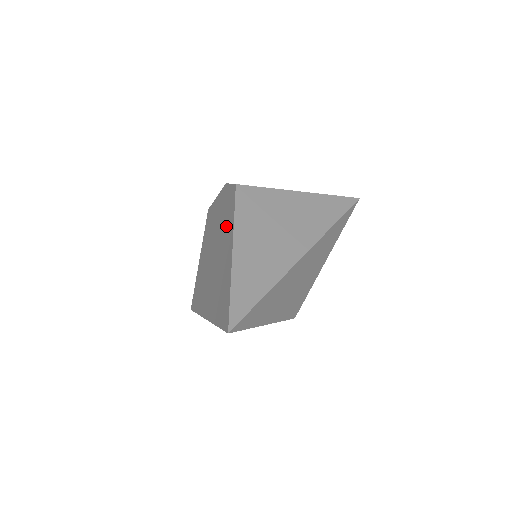
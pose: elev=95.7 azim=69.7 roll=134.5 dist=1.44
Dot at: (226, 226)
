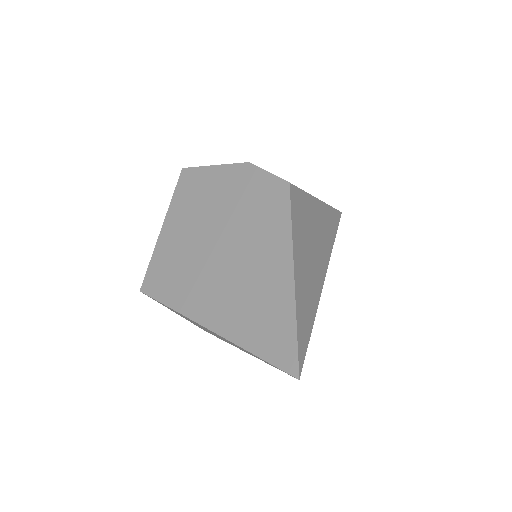
Dot at: (264, 228)
